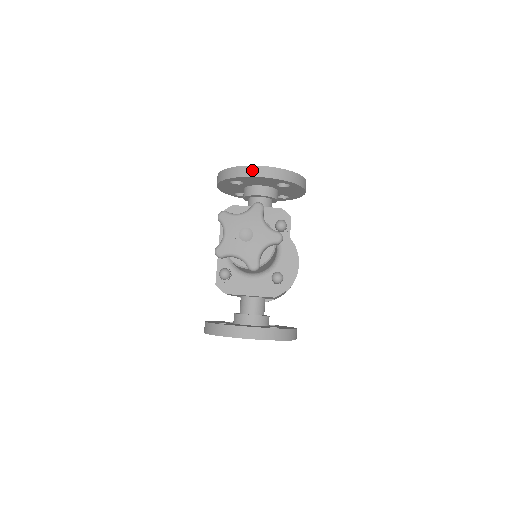
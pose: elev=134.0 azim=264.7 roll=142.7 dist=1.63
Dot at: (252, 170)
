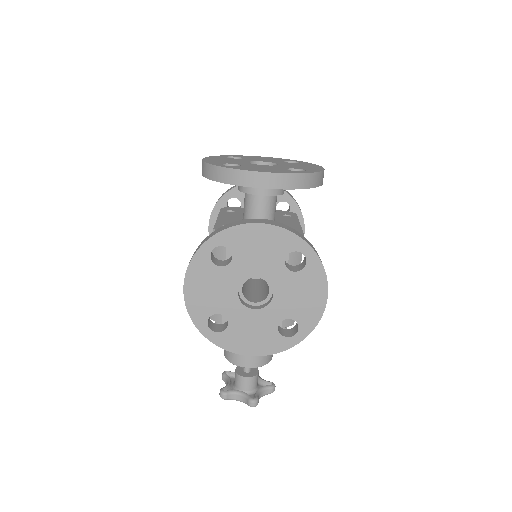
Dot at: (240, 352)
